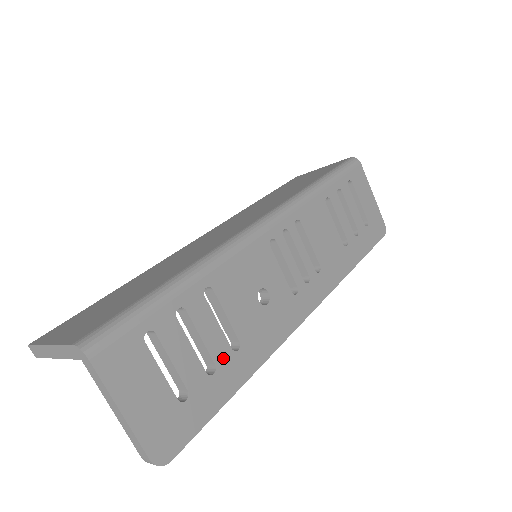
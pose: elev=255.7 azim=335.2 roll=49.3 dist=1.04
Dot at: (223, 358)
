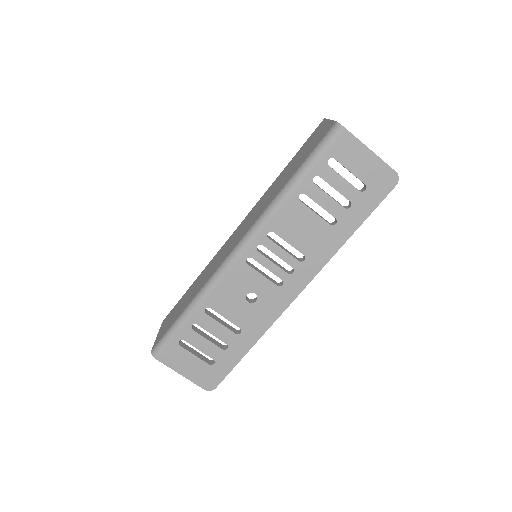
Dot at: (231, 340)
